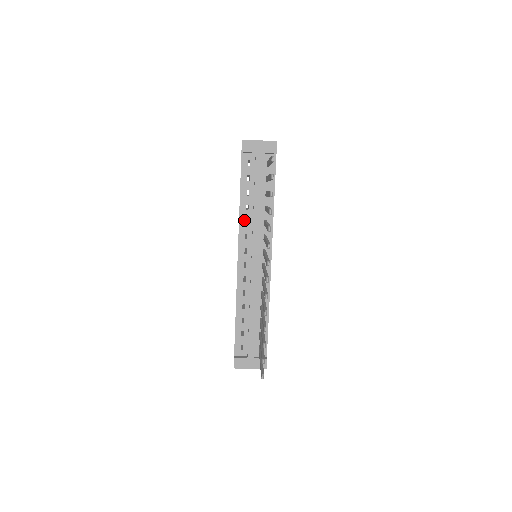
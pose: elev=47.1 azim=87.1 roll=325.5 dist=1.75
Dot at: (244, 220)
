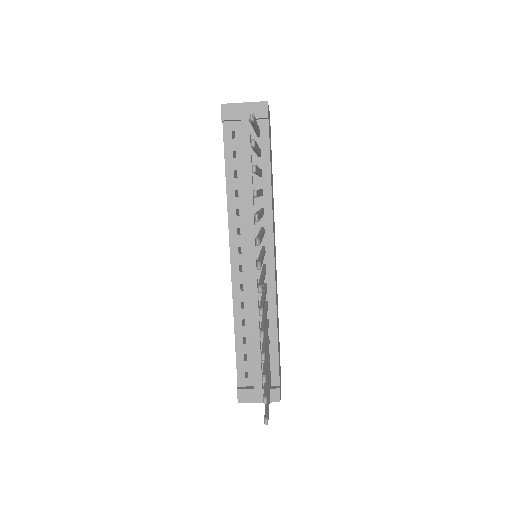
Dot at: (234, 210)
